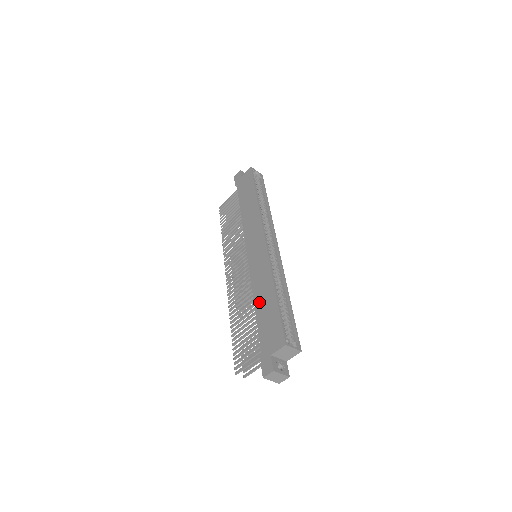
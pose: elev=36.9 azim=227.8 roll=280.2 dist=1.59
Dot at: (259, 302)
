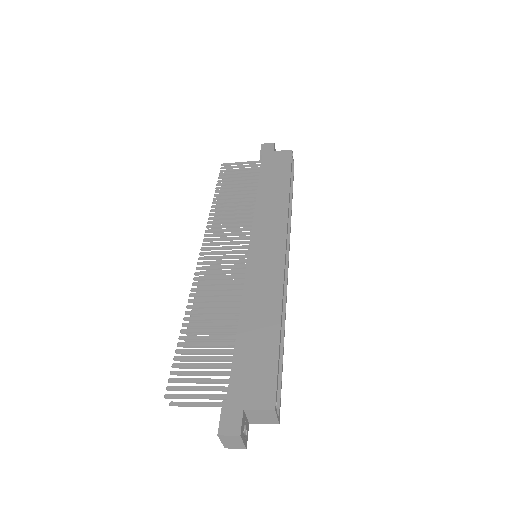
Dot at: (248, 322)
